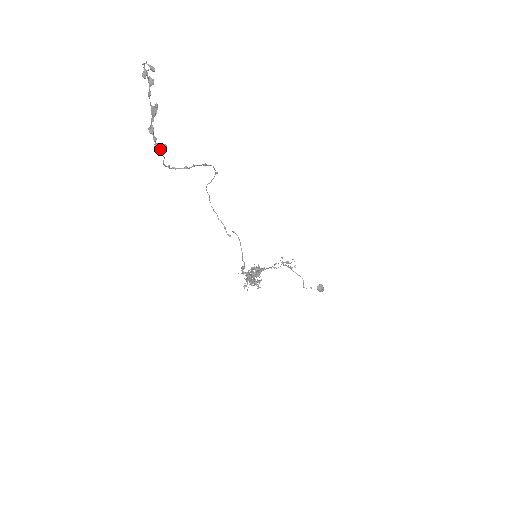
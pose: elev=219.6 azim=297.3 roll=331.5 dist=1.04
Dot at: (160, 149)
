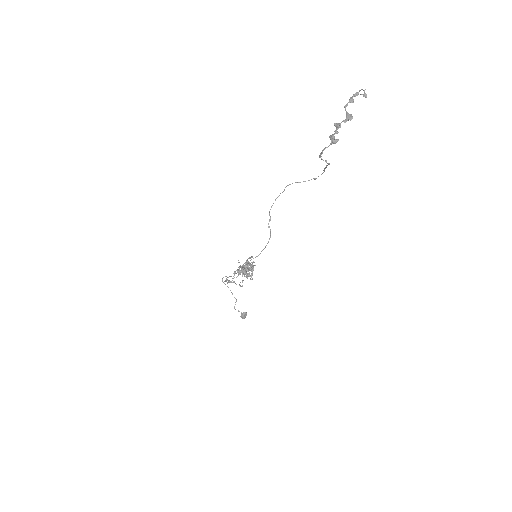
Dot at: (334, 140)
